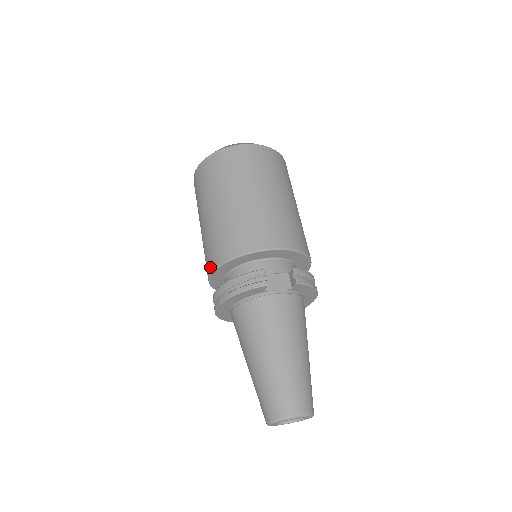
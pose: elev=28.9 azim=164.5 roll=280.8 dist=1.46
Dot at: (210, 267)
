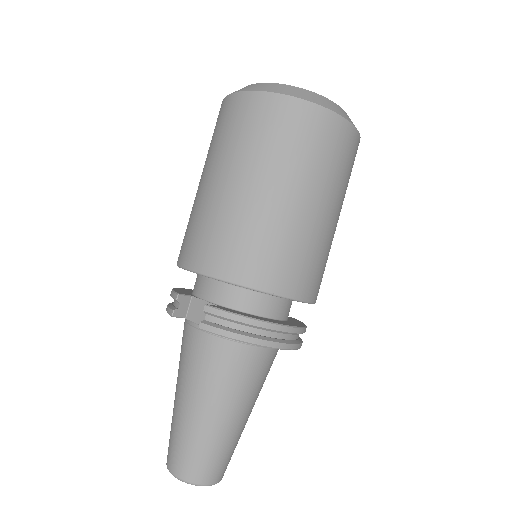
Dot at: occluded
